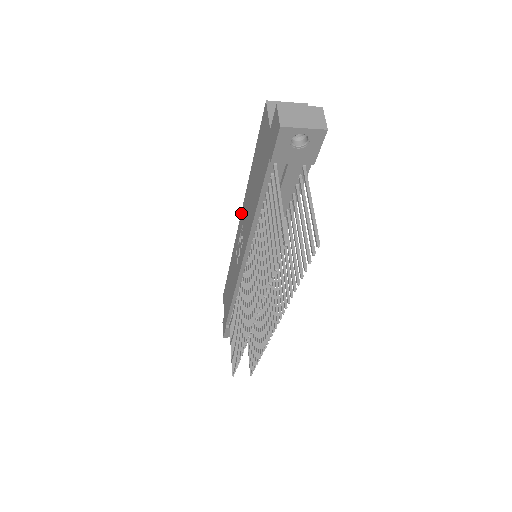
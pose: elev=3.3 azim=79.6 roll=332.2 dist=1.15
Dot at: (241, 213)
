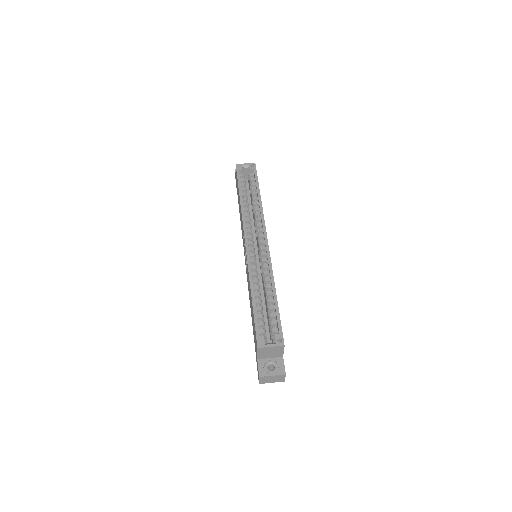
Dot at: (246, 256)
